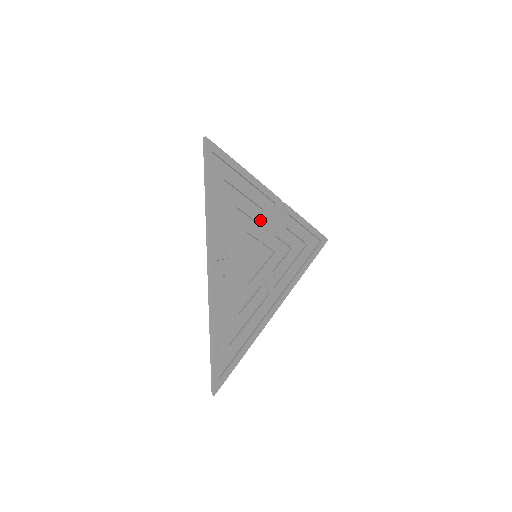
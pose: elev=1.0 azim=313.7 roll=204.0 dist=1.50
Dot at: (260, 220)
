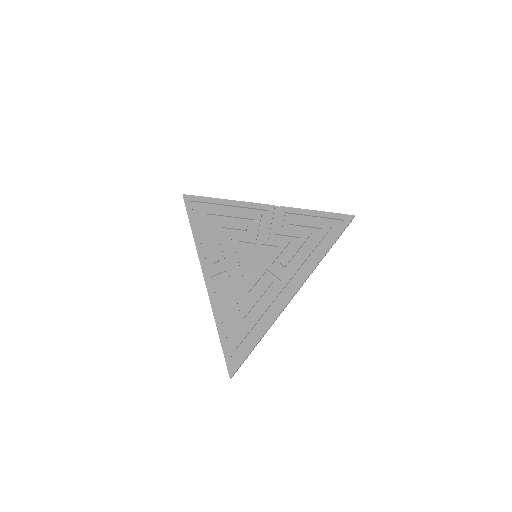
Dot at: (252, 228)
